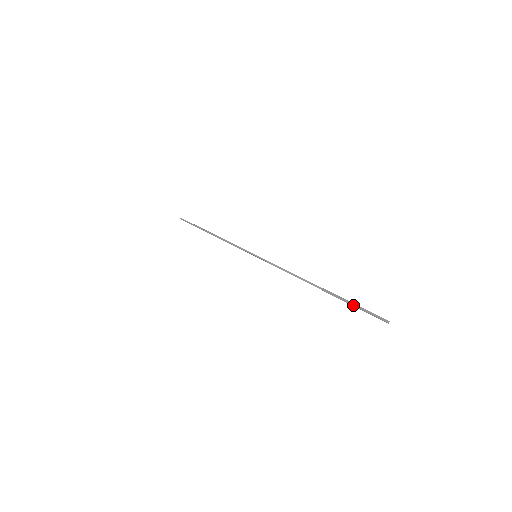
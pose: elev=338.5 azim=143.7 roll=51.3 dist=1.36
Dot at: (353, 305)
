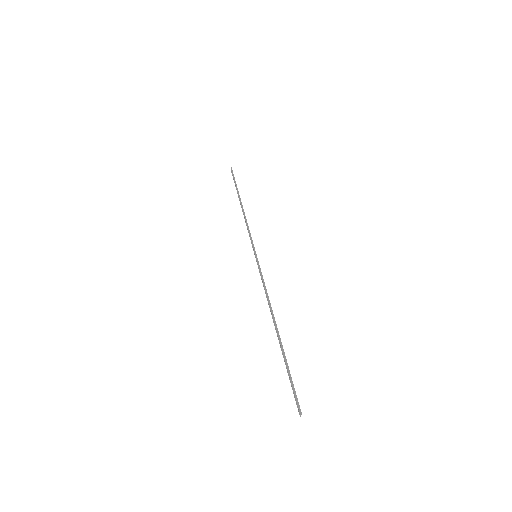
Dot at: (288, 372)
